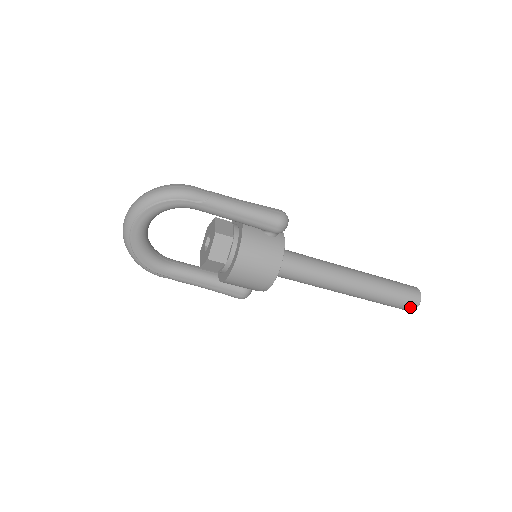
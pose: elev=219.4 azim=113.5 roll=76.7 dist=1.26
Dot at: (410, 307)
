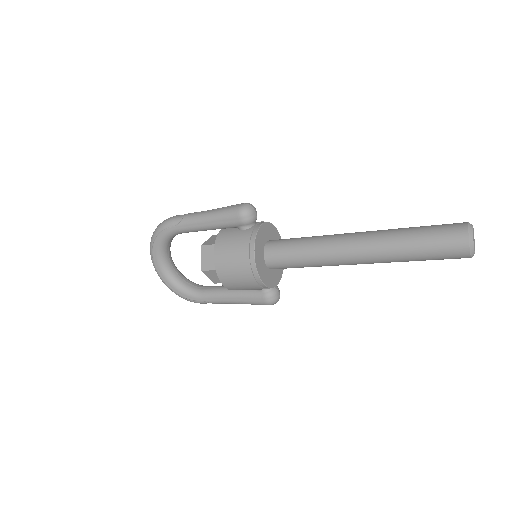
Dot at: (458, 250)
